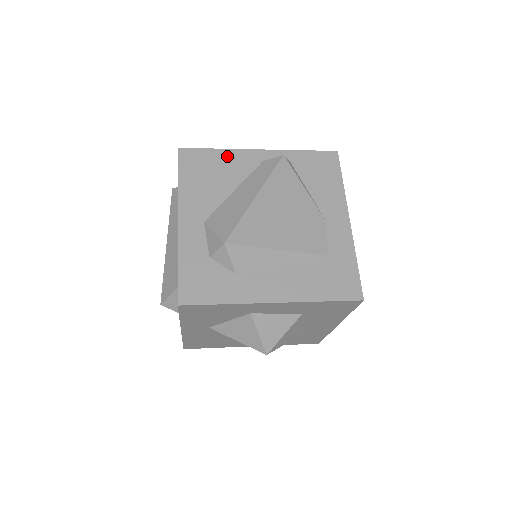
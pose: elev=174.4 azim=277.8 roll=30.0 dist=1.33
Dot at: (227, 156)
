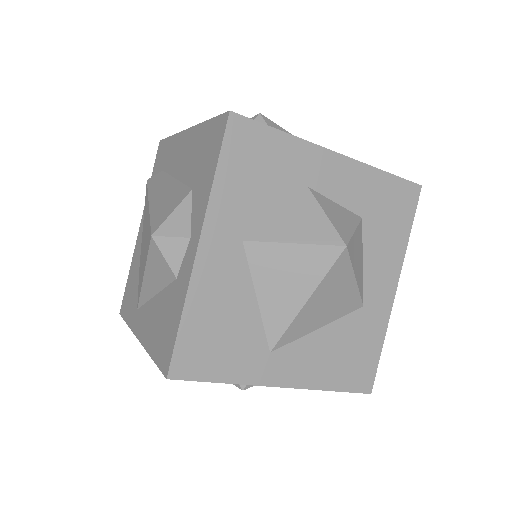
Dot at: occluded
